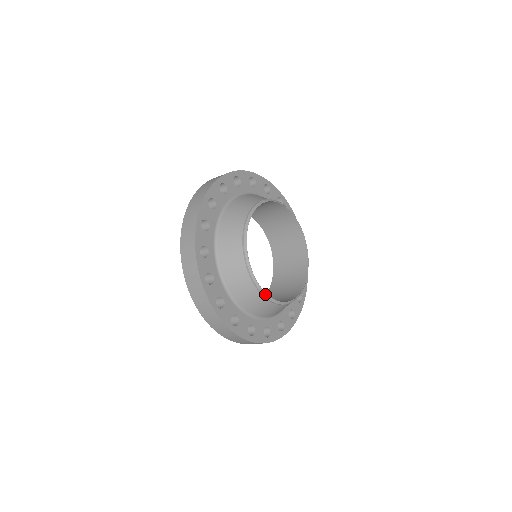
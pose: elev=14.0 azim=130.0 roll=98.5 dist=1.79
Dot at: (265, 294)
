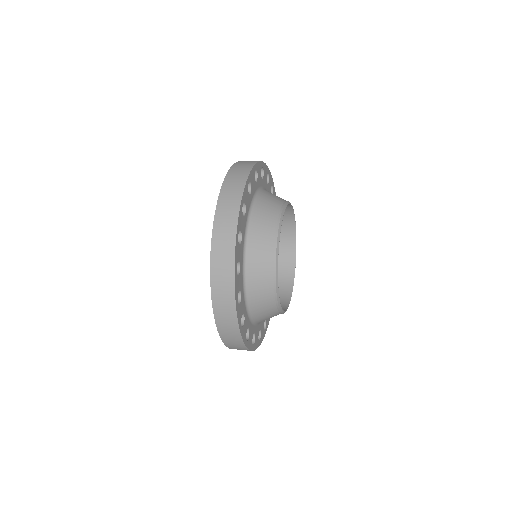
Dot at: (281, 308)
